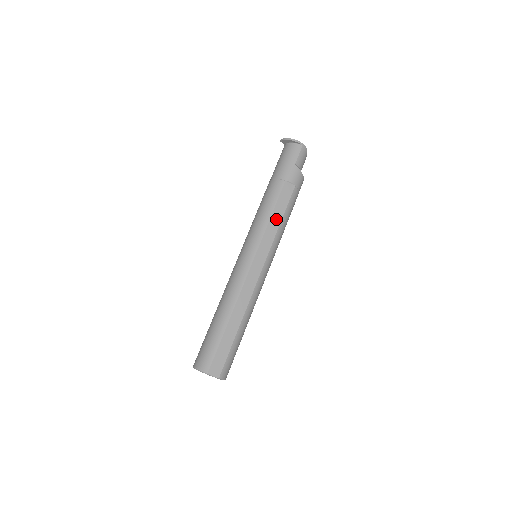
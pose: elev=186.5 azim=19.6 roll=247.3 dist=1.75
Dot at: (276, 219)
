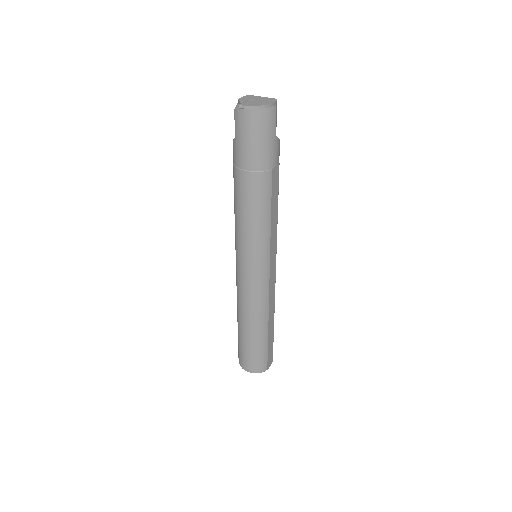
Dot at: (274, 218)
